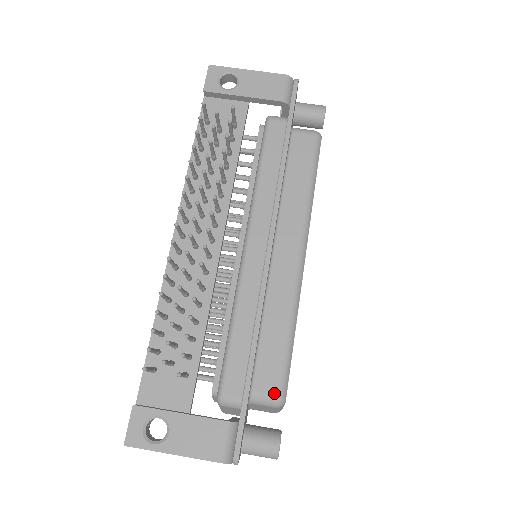
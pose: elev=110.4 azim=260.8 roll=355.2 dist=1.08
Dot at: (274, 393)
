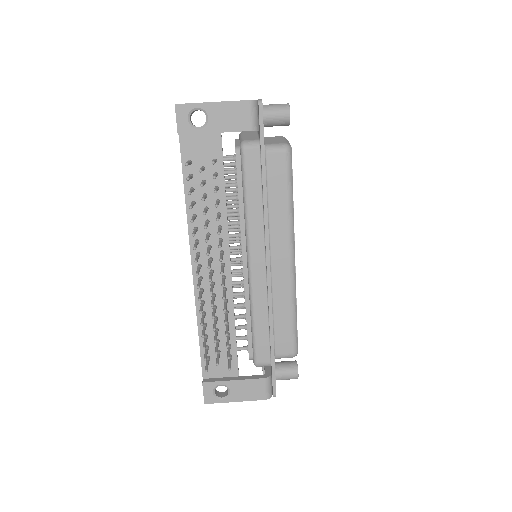
Dot at: (290, 352)
